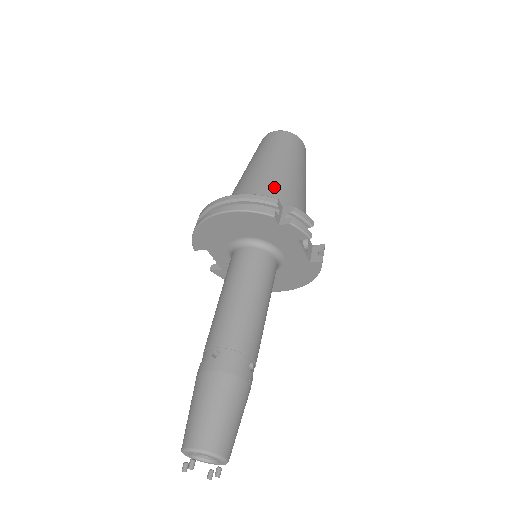
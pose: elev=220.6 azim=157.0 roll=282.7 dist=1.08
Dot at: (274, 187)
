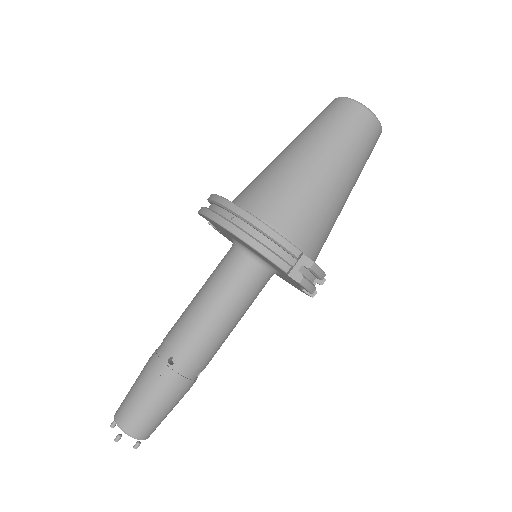
Dot at: (310, 210)
